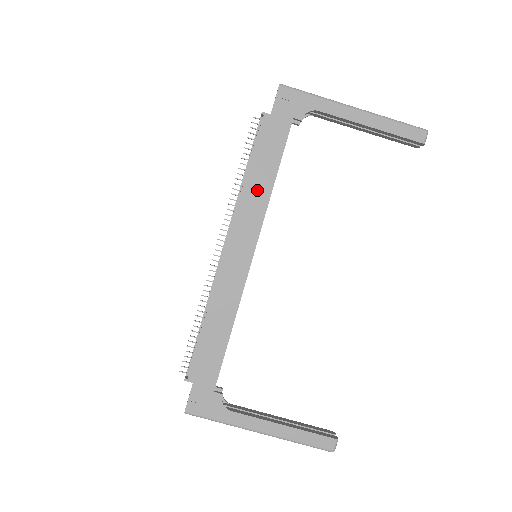
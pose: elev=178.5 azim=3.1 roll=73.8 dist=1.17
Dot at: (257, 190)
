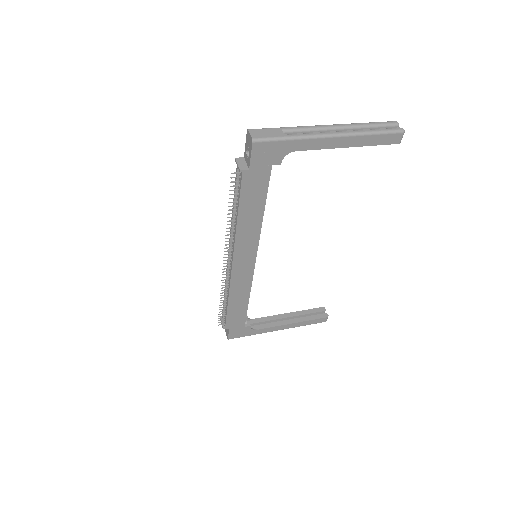
Dot at: (249, 226)
